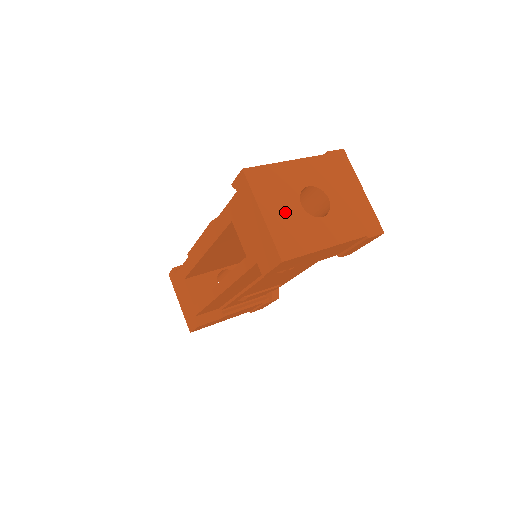
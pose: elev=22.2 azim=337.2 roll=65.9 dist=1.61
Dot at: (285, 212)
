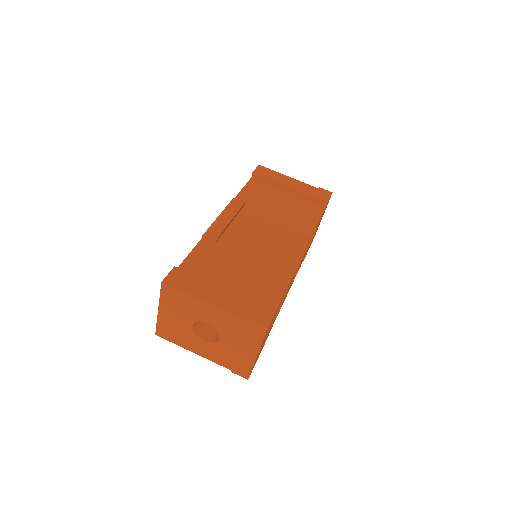
Dot at: (176, 320)
